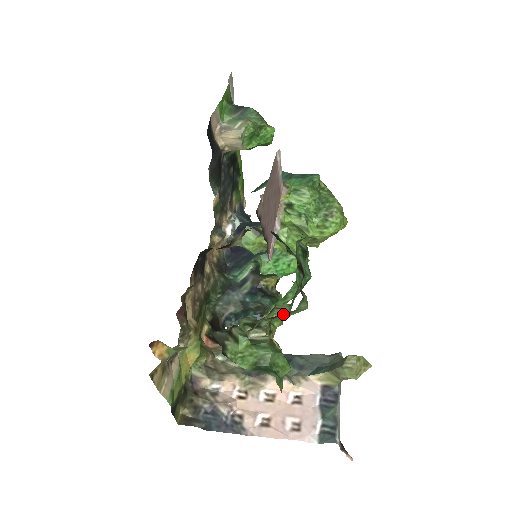
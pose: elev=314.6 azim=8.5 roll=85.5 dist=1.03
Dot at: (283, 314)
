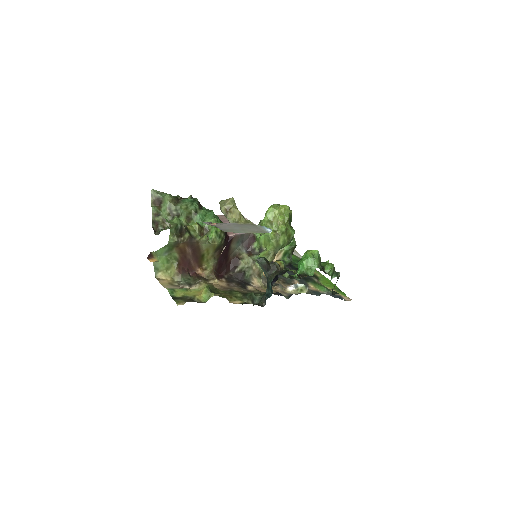
Dot at: (162, 202)
